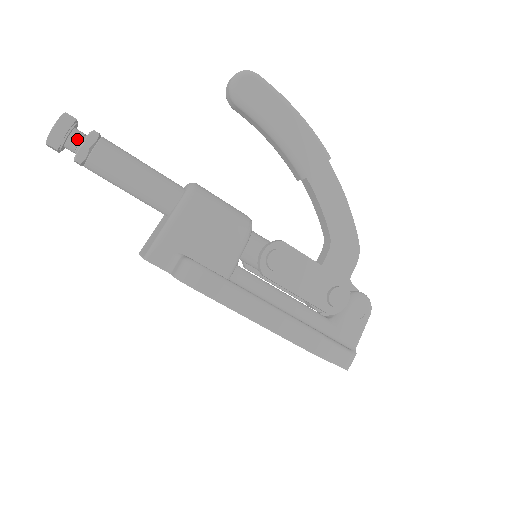
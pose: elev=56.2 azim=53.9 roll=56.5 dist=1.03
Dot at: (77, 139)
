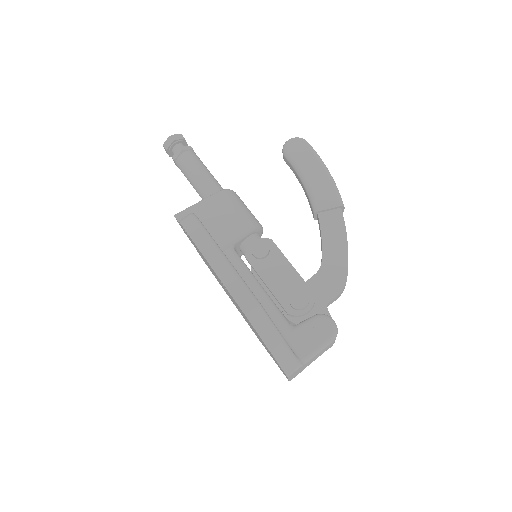
Dot at: (179, 147)
